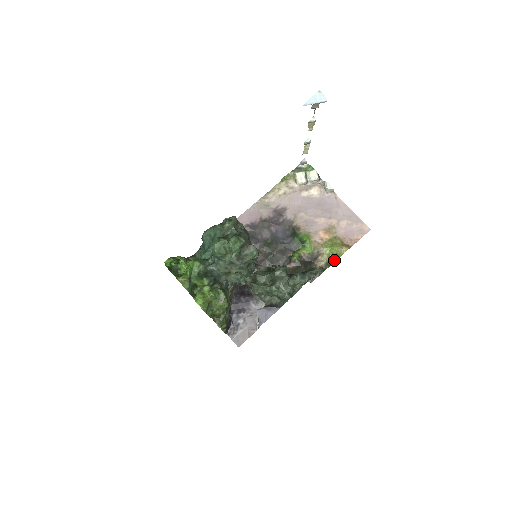
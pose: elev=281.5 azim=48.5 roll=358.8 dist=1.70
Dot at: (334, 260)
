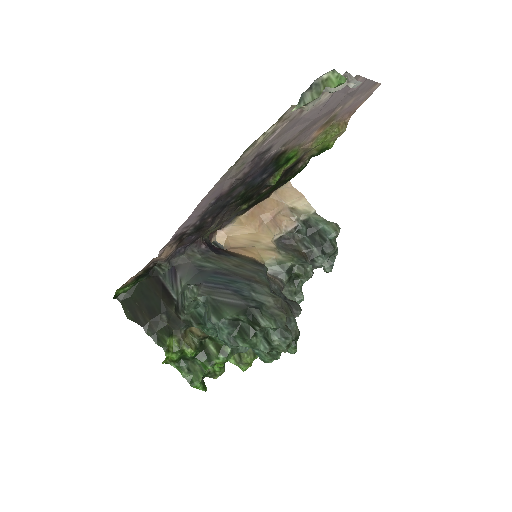
Dot at: (324, 151)
